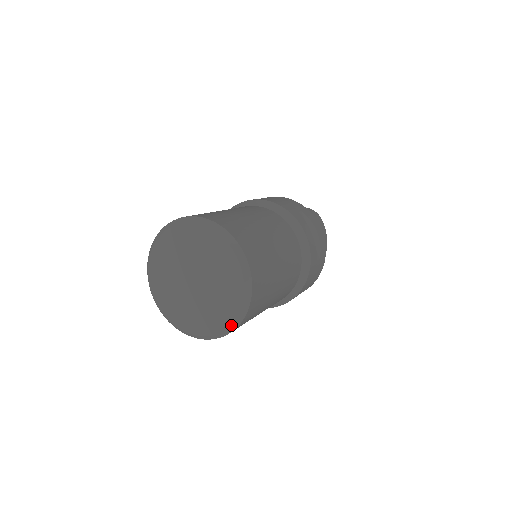
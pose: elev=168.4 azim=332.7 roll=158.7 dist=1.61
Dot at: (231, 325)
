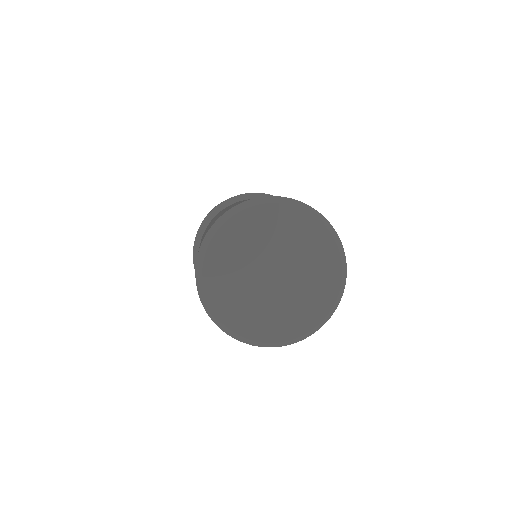
Dot at: (338, 295)
